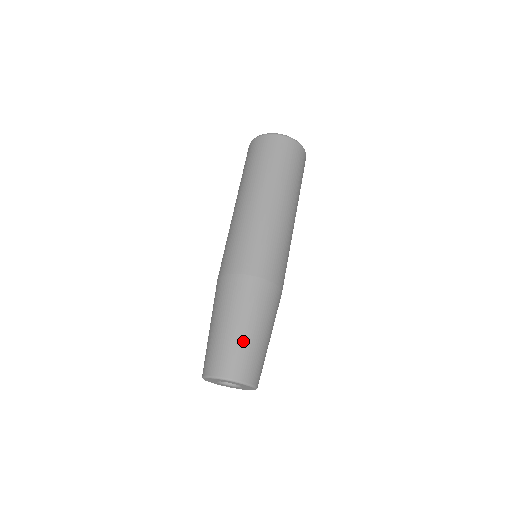
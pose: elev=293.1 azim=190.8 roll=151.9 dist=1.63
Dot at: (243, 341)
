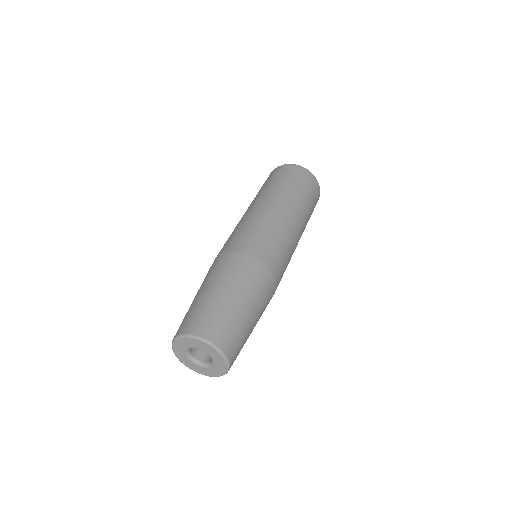
Dot at: (237, 315)
